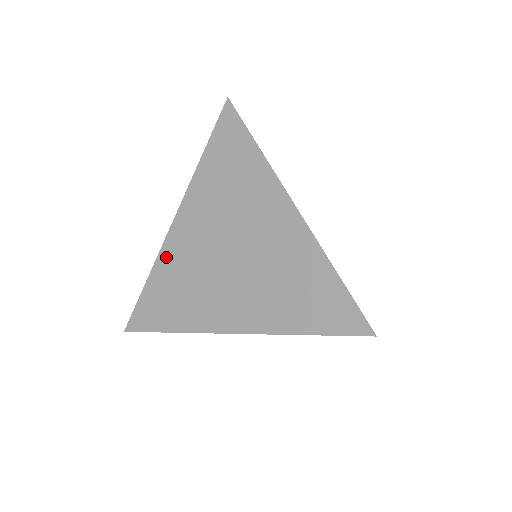
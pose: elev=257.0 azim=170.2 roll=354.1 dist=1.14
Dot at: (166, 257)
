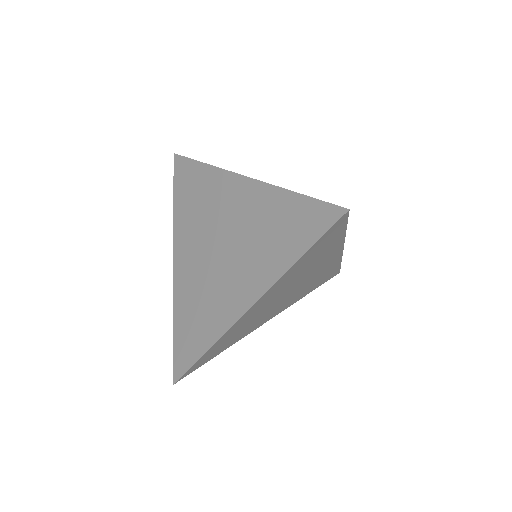
Dot at: (179, 295)
